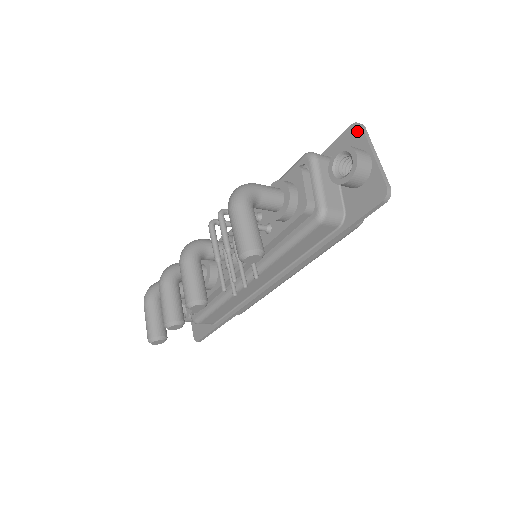
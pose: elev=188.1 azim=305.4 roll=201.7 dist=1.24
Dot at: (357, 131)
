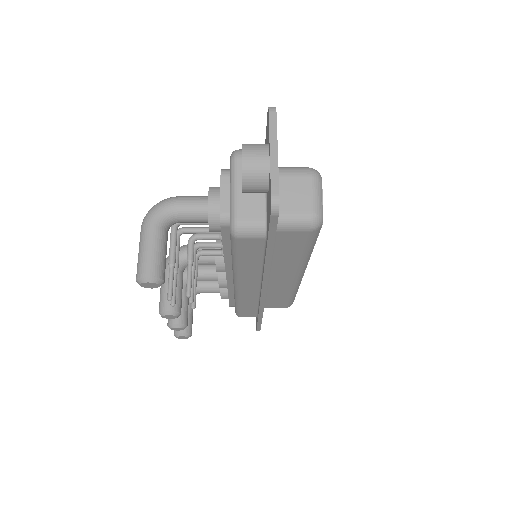
Dot at: (268, 119)
